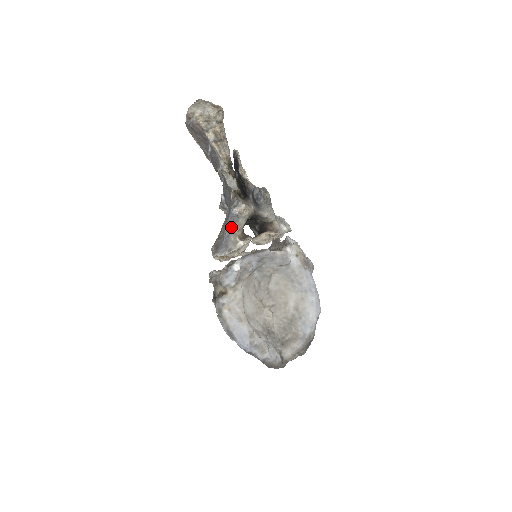
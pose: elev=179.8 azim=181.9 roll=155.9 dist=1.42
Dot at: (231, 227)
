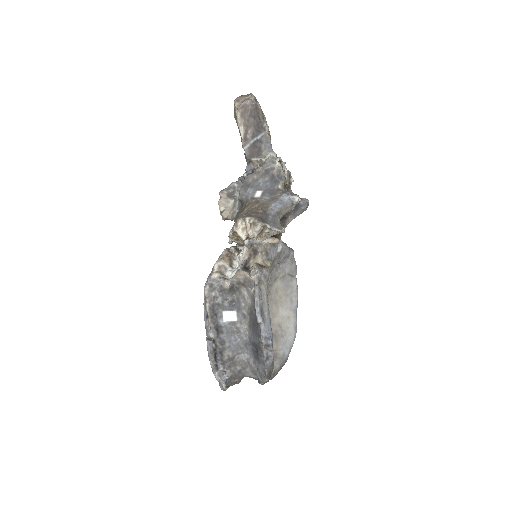
Dot at: (280, 210)
